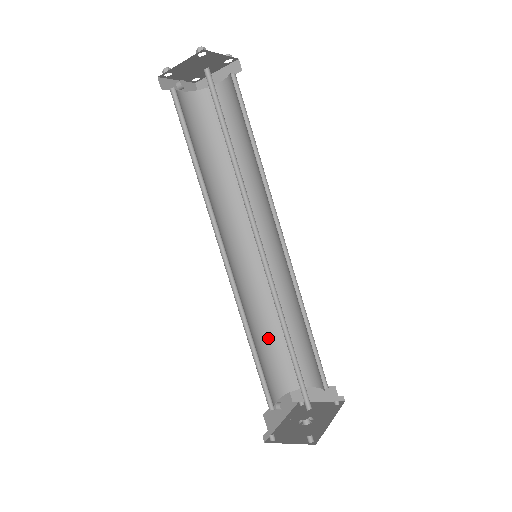
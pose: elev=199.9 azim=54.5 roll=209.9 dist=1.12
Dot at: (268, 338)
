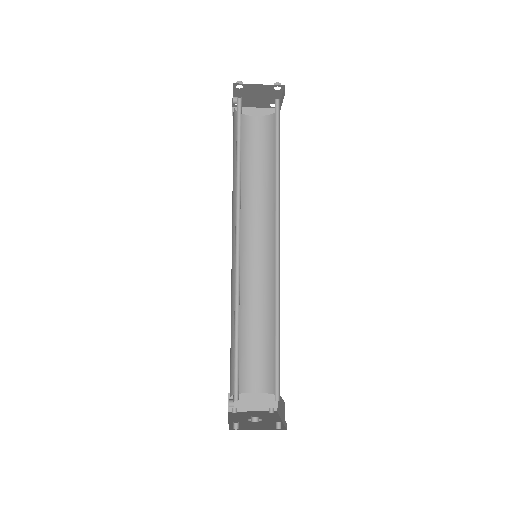
Dot at: (233, 336)
